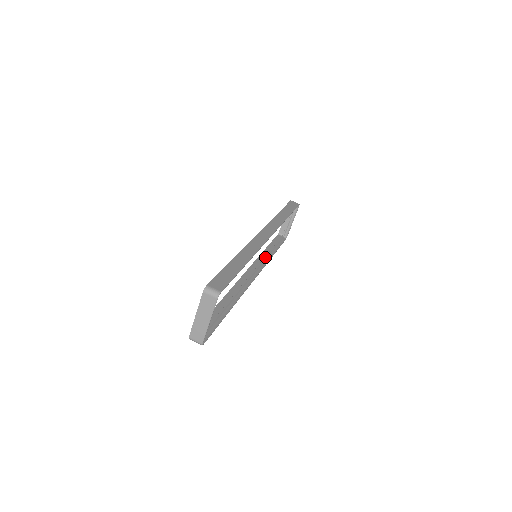
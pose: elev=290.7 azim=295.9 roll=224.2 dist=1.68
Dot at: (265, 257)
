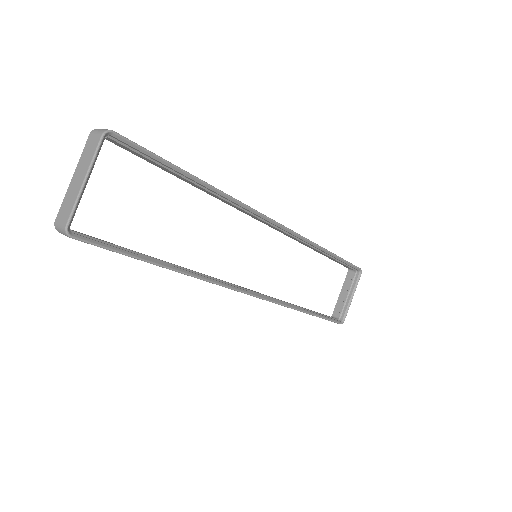
Dot at: occluded
